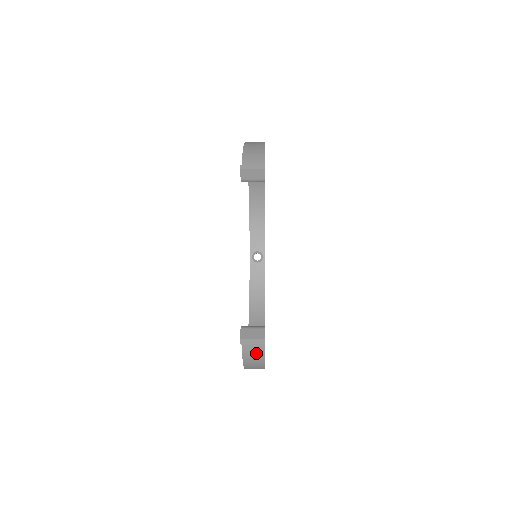
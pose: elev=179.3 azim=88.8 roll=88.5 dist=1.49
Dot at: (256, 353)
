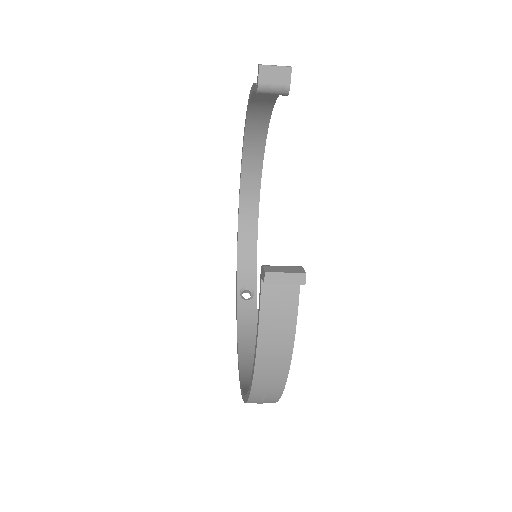
Dot at: (281, 328)
